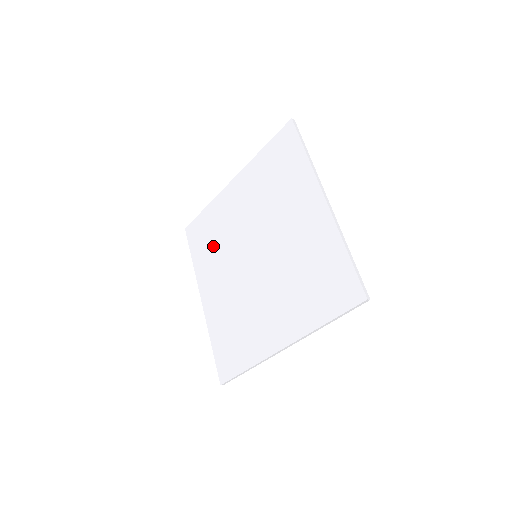
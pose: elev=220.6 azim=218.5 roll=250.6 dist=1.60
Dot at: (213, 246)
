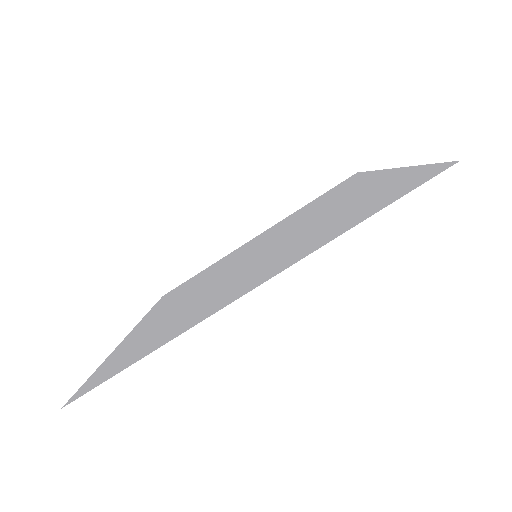
Dot at: (193, 284)
